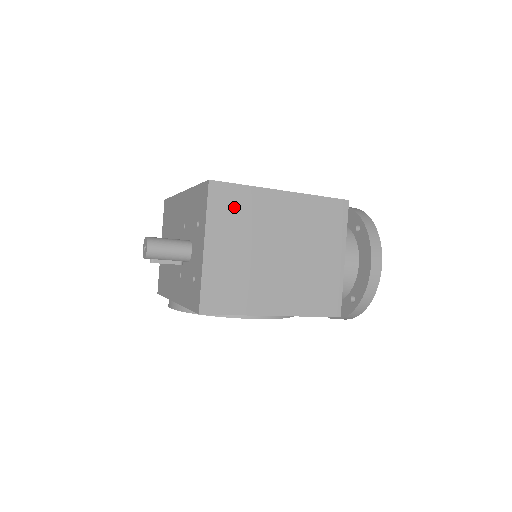
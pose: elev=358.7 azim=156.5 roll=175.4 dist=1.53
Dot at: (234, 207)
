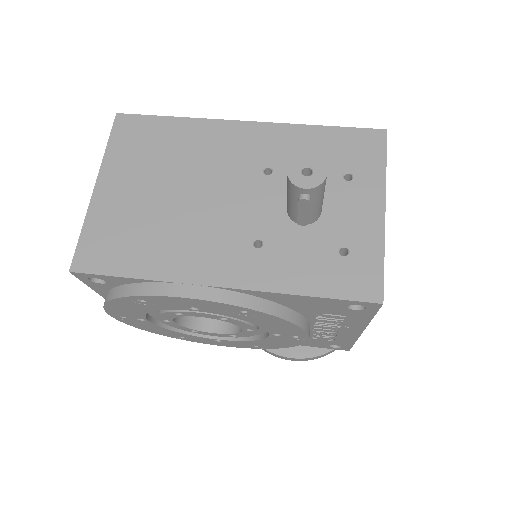
Dot at: occluded
